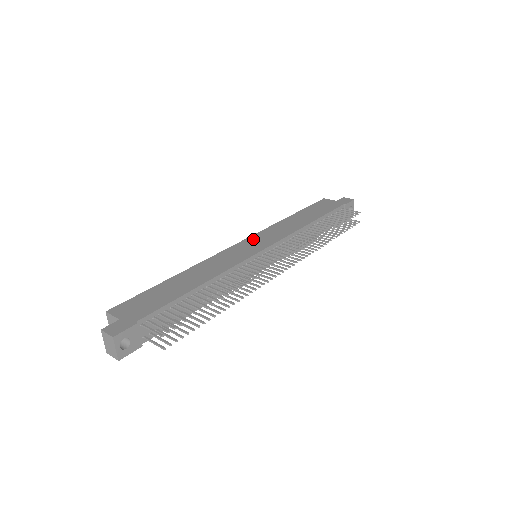
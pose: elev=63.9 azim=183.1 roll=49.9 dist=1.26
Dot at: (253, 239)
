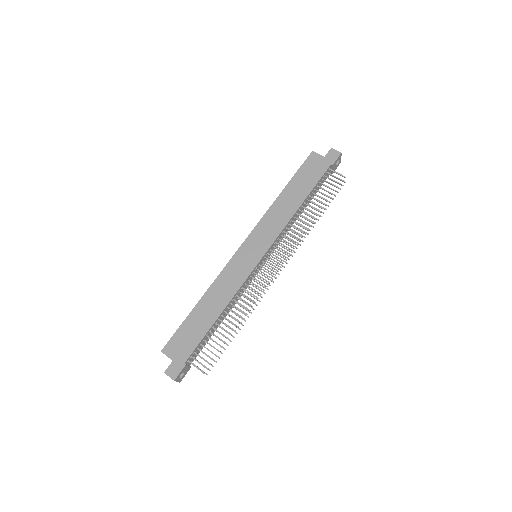
Dot at: (252, 240)
